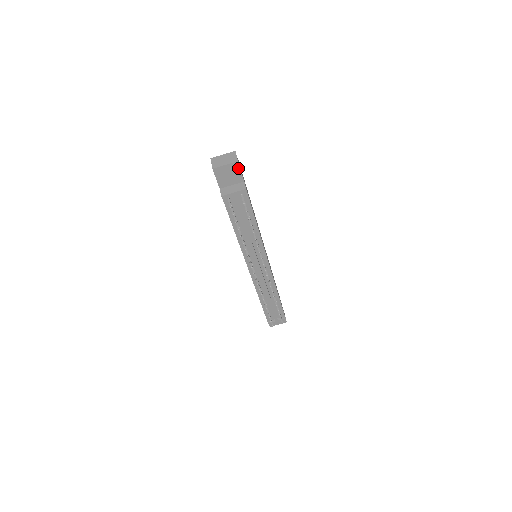
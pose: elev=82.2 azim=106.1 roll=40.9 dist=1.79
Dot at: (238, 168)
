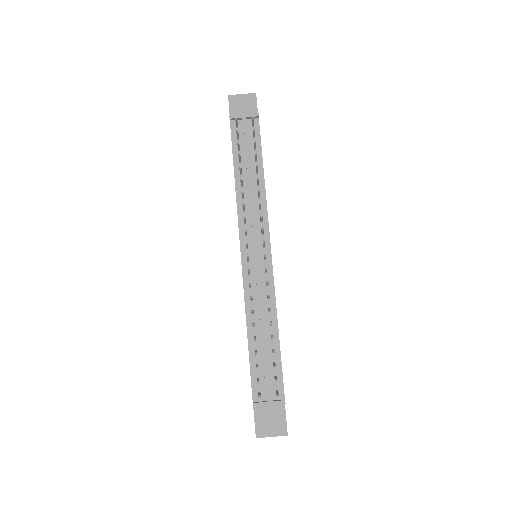
Dot at: (255, 101)
